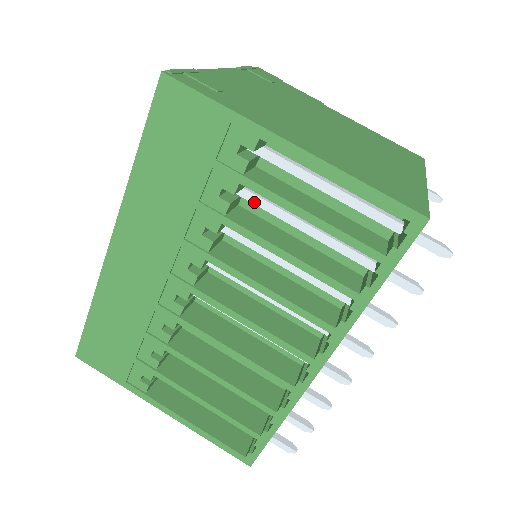
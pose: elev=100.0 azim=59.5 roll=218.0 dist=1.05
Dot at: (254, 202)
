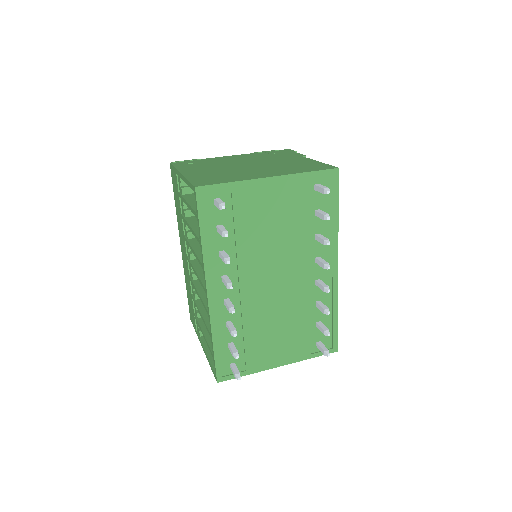
Dot at: occluded
